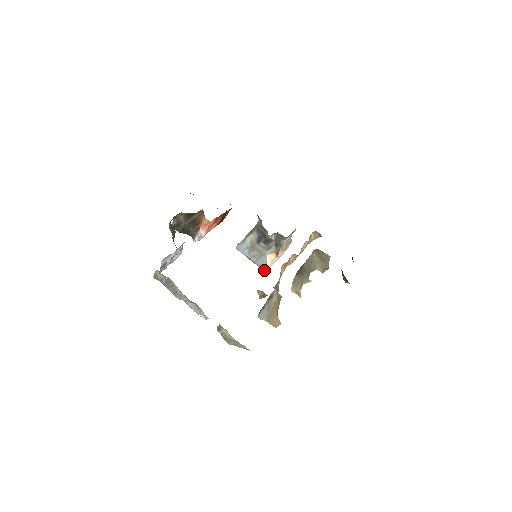
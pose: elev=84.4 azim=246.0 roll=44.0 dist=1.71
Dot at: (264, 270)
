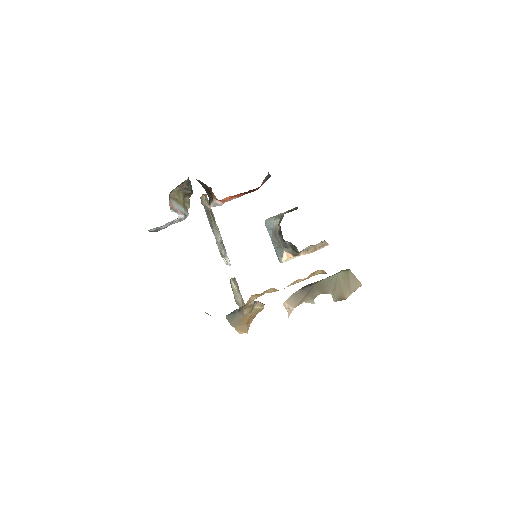
Dot at: (279, 261)
